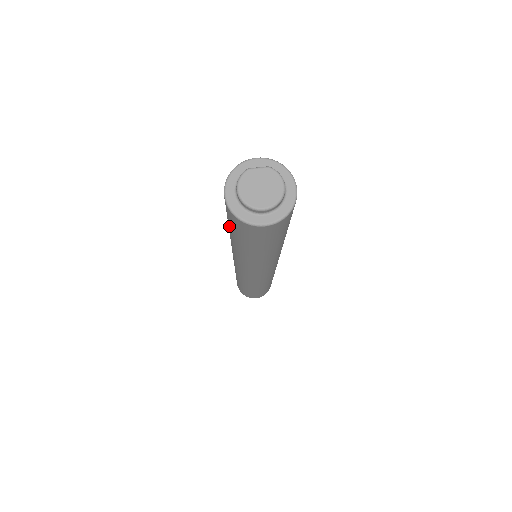
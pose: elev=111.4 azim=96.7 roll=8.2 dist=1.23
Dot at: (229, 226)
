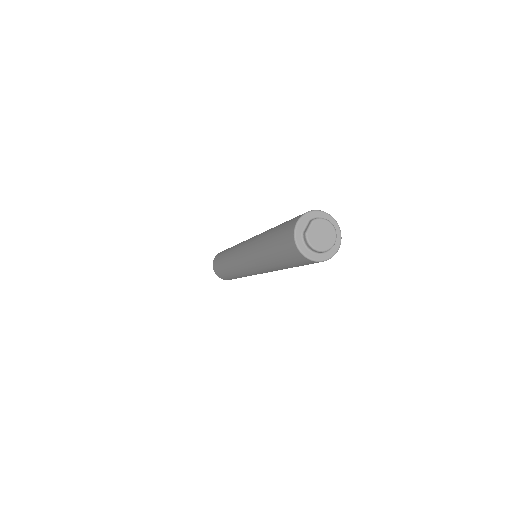
Dot at: (292, 266)
